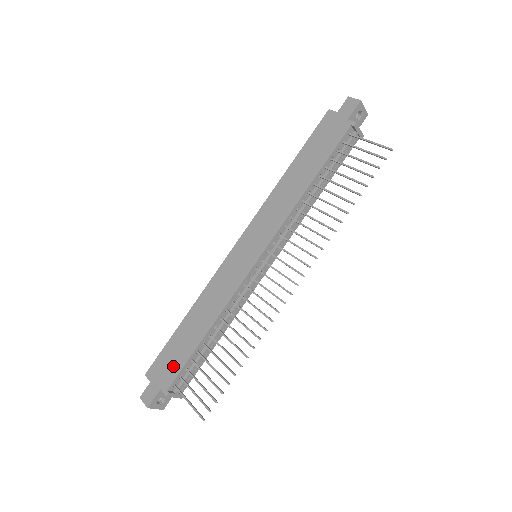
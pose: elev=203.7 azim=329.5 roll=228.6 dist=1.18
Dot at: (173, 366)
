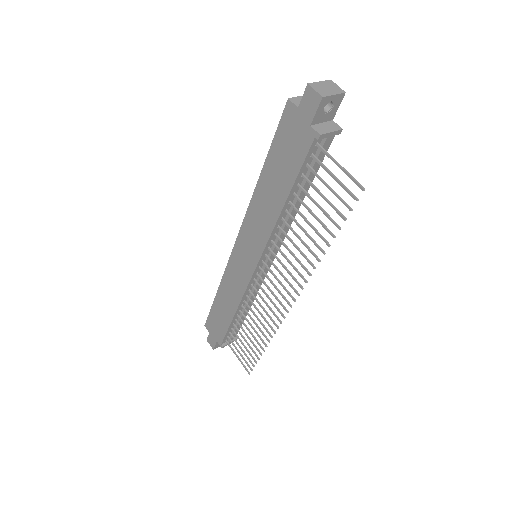
Dot at: (219, 330)
